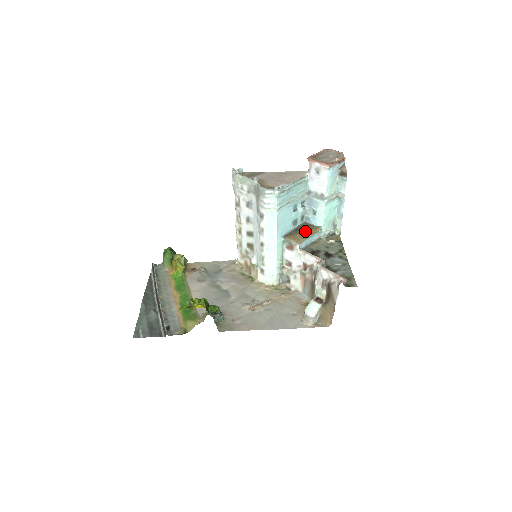
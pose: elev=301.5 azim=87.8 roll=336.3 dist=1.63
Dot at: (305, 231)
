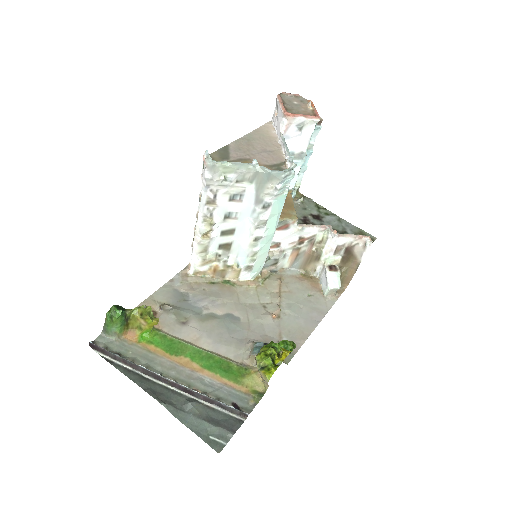
Dot at: occluded
